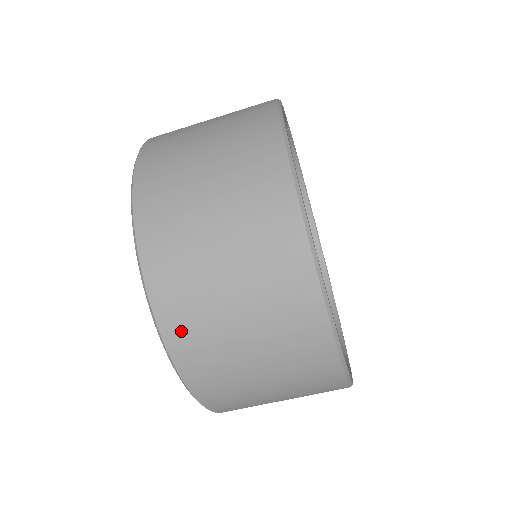
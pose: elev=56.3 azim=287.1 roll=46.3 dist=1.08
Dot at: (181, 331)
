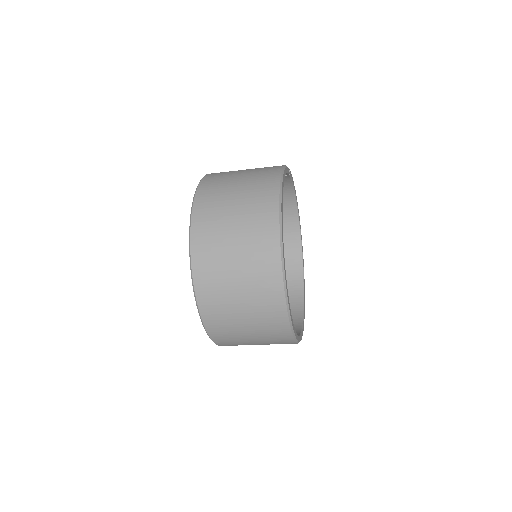
Dot at: (209, 308)
